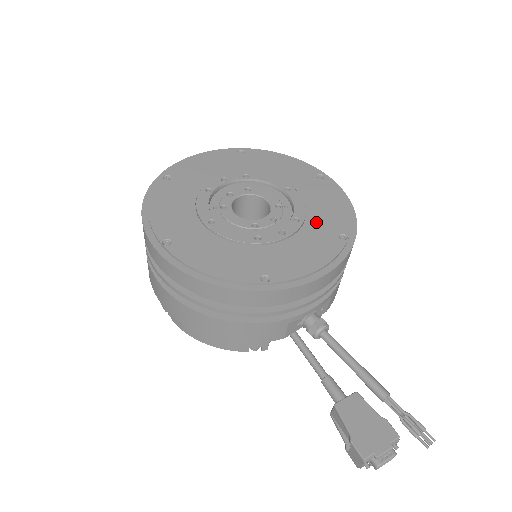
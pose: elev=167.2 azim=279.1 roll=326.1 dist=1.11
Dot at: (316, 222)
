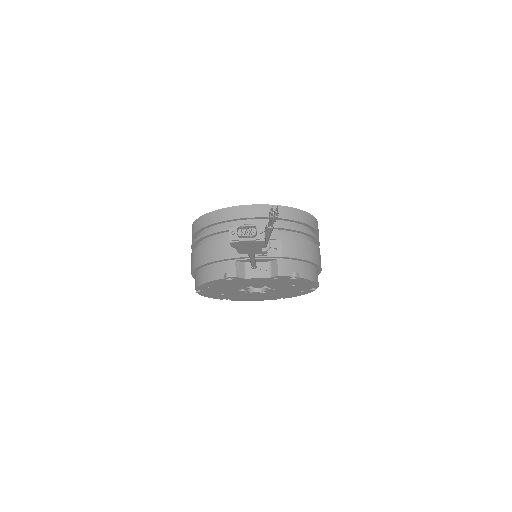
Dot at: occluded
